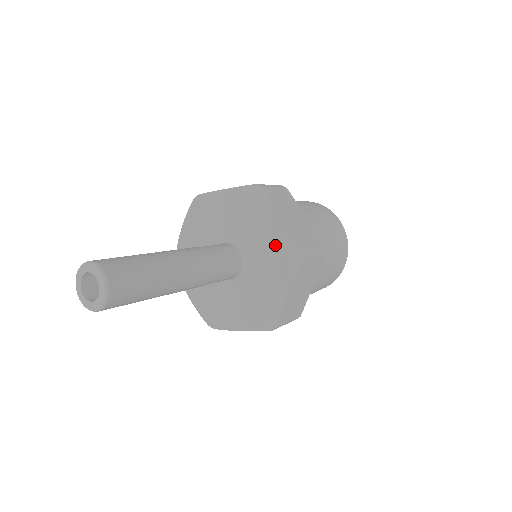
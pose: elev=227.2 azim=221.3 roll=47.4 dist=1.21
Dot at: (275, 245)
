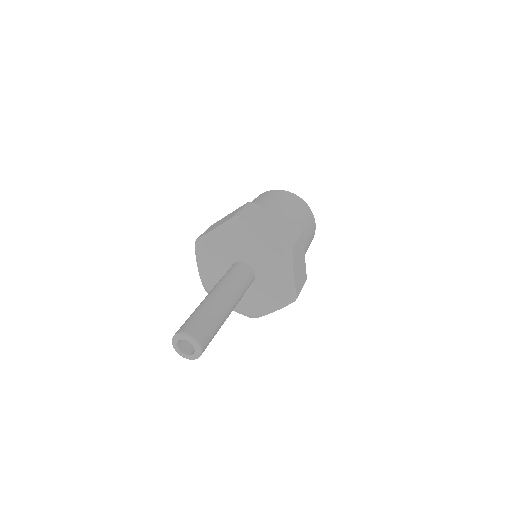
Dot at: (282, 286)
